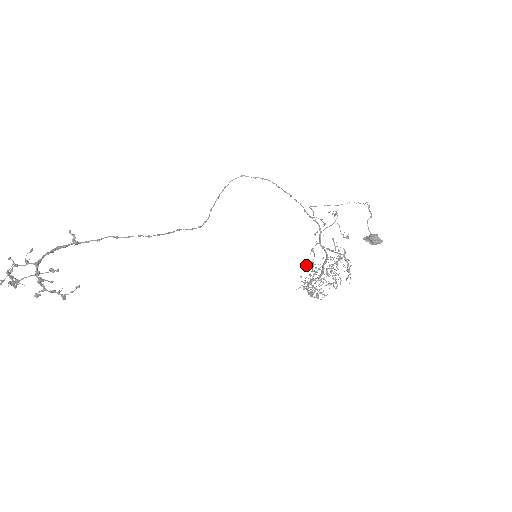
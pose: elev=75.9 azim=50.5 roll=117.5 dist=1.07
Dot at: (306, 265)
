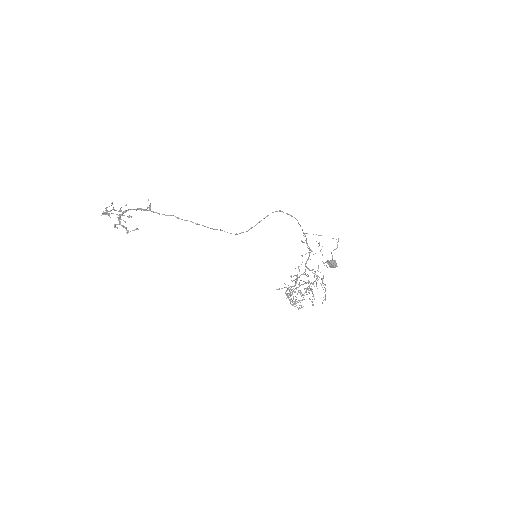
Dot at: (290, 276)
